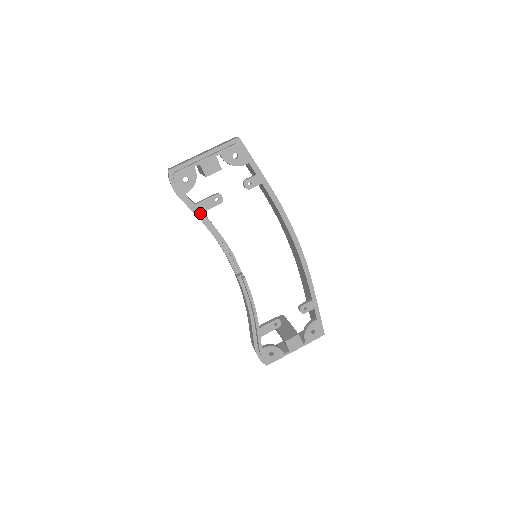
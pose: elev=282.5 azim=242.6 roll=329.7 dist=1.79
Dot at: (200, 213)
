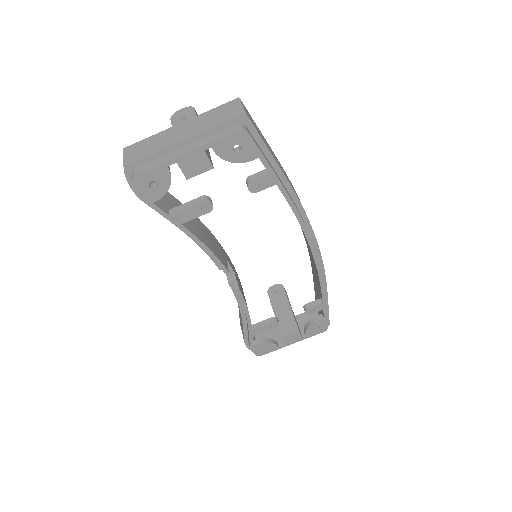
Dot at: (177, 225)
